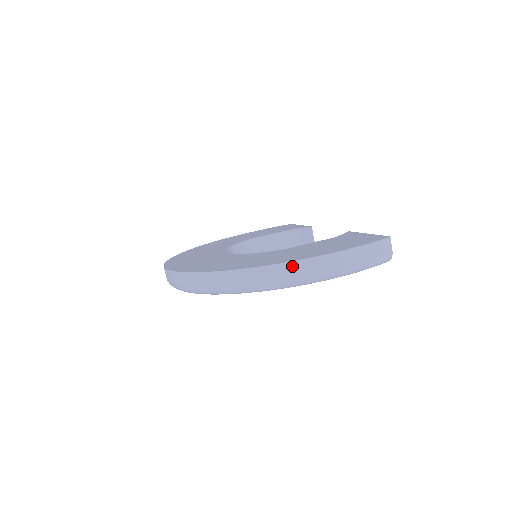
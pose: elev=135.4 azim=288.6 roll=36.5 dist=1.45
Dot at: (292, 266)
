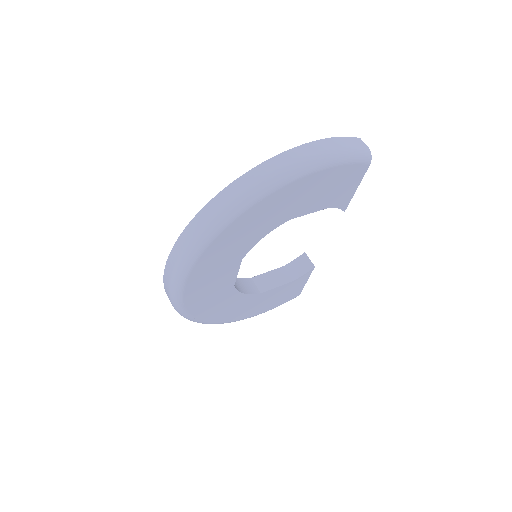
Dot at: (280, 158)
